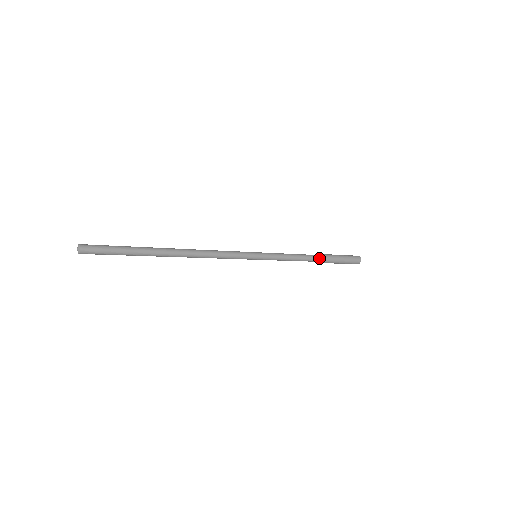
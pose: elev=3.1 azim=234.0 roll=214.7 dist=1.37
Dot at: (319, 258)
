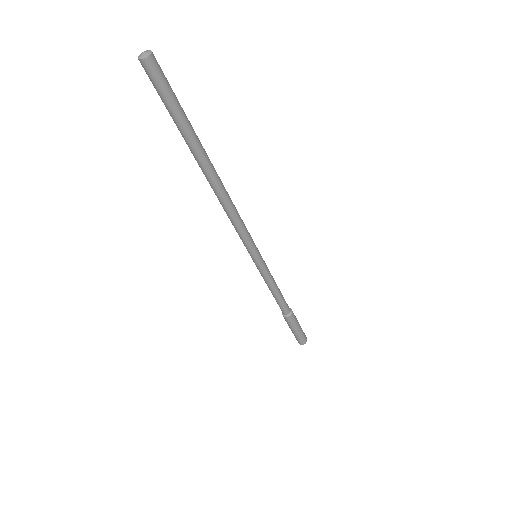
Dot at: (288, 307)
